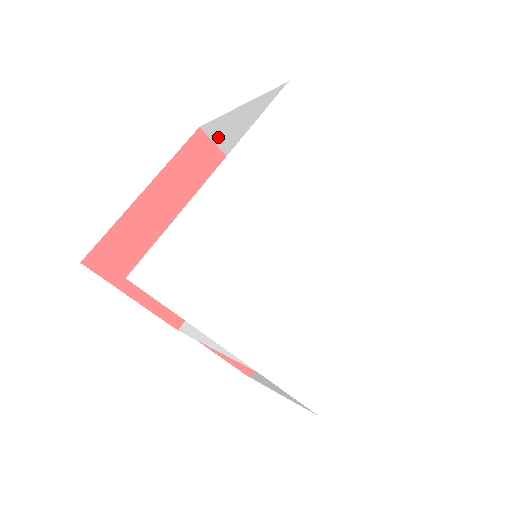
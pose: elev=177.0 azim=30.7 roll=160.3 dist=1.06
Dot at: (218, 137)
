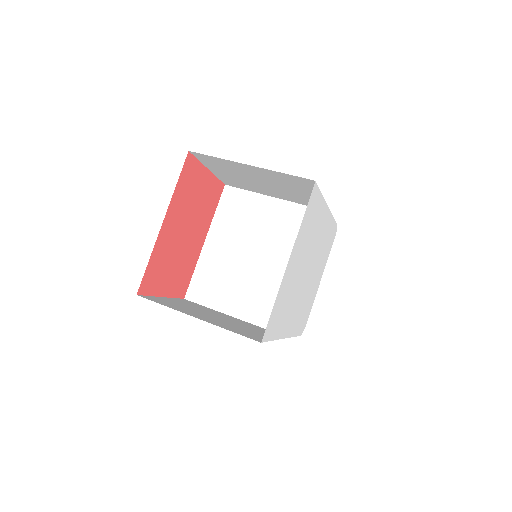
Dot at: (206, 159)
